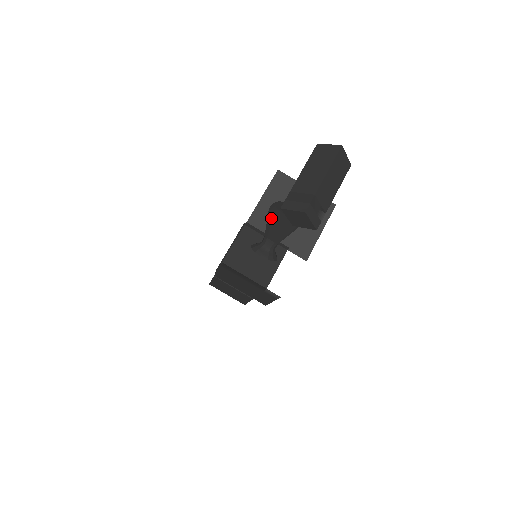
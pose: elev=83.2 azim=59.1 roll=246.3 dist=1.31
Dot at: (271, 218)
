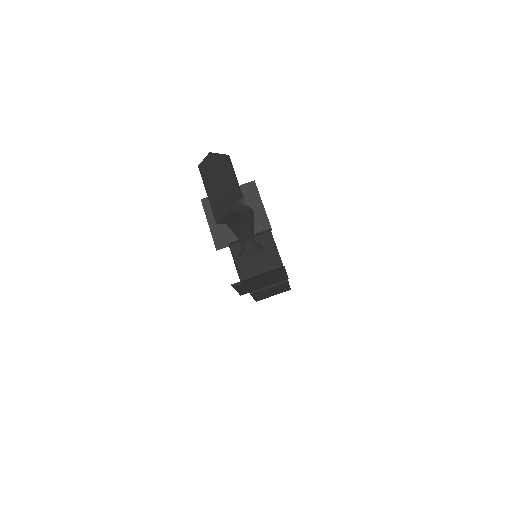
Dot at: (226, 230)
